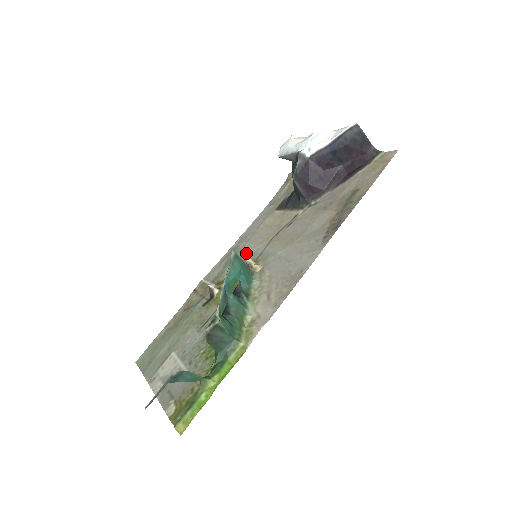
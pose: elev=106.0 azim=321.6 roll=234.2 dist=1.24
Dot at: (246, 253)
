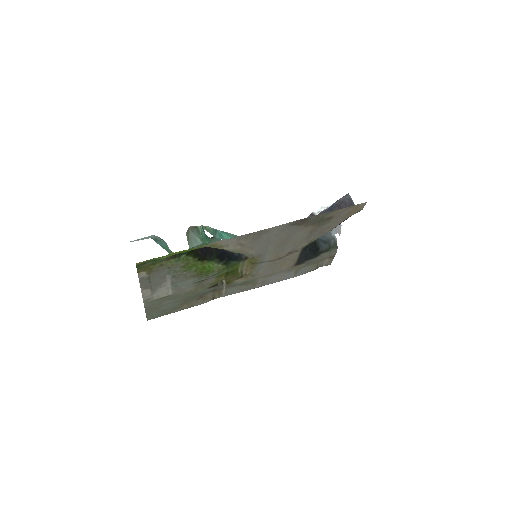
Dot at: (257, 273)
